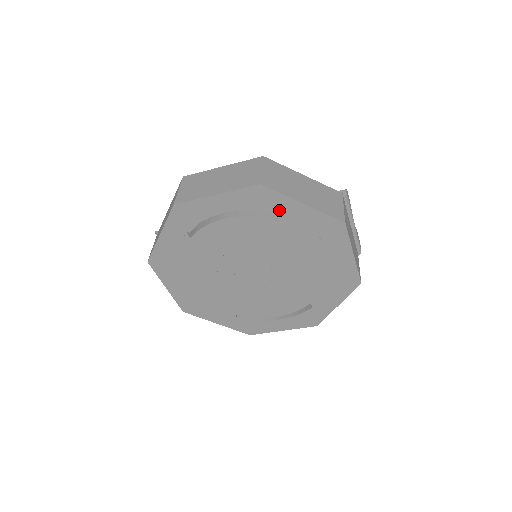
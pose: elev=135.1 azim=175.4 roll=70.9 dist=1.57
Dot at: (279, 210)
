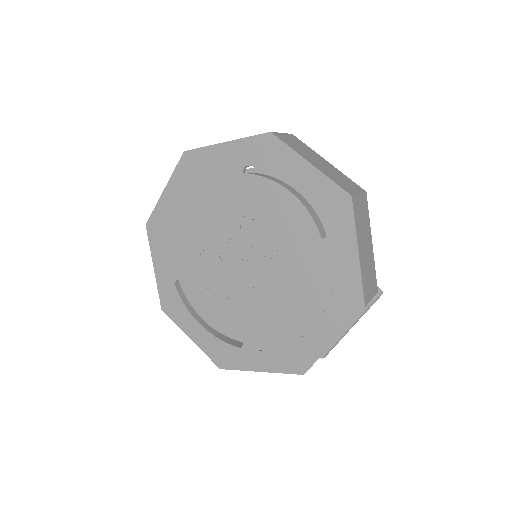
Dot at: (335, 234)
